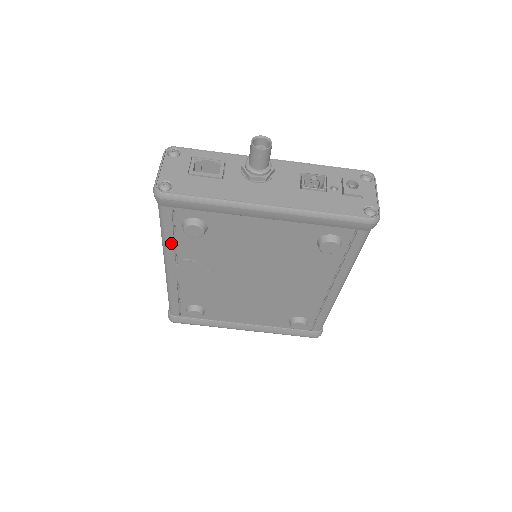
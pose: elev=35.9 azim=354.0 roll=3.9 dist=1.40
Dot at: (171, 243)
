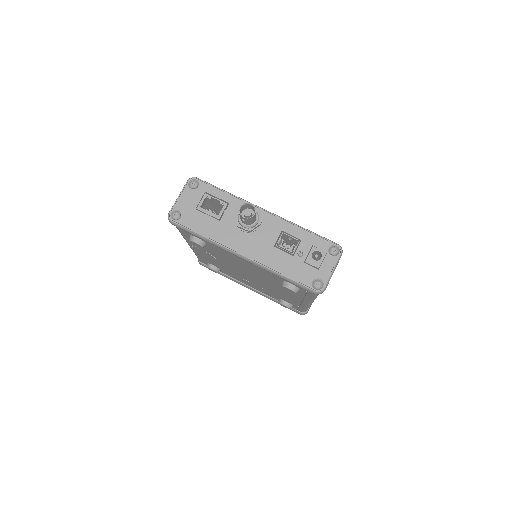
Dot at: (186, 238)
